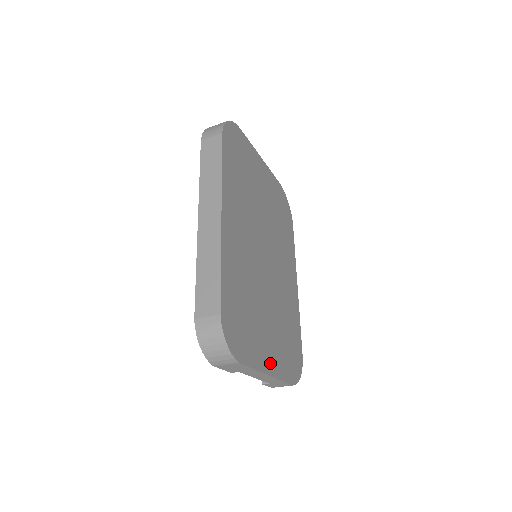
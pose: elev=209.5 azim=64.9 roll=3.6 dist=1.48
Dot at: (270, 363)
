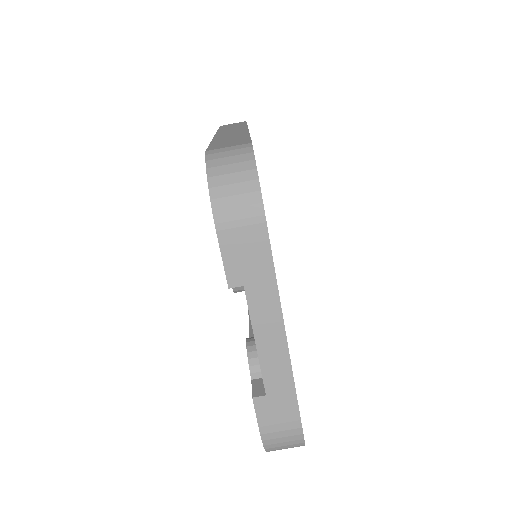
Dot at: occluded
